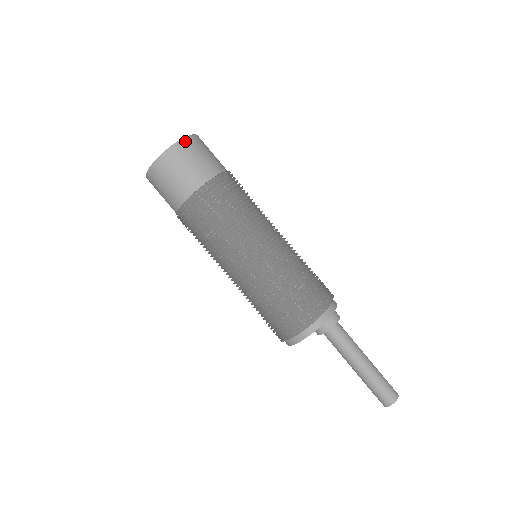
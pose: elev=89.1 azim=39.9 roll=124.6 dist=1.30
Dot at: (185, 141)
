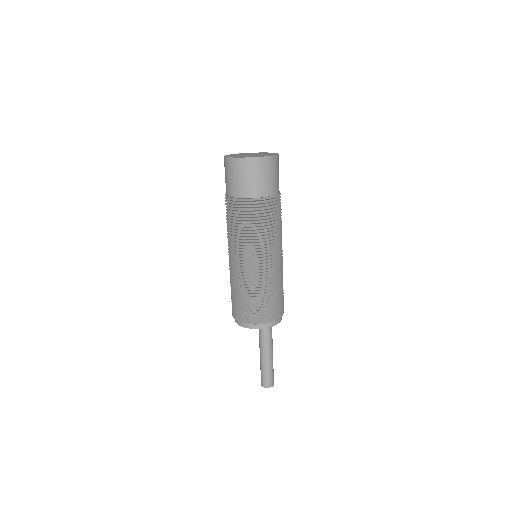
Dot at: (278, 157)
